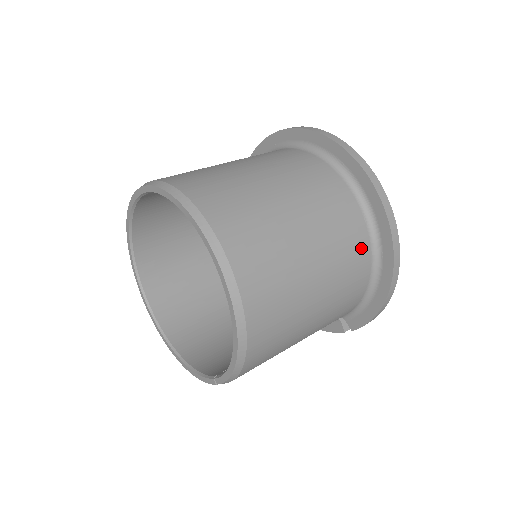
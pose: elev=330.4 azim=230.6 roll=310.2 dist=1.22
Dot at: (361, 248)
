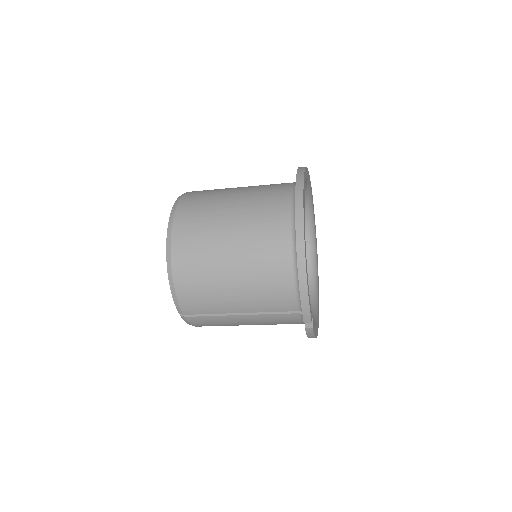
Dot at: (280, 228)
